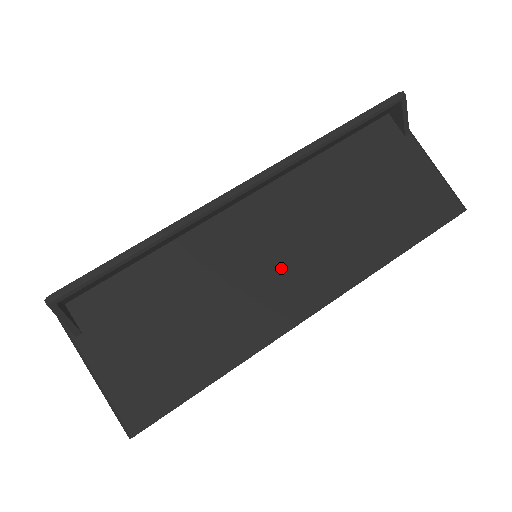
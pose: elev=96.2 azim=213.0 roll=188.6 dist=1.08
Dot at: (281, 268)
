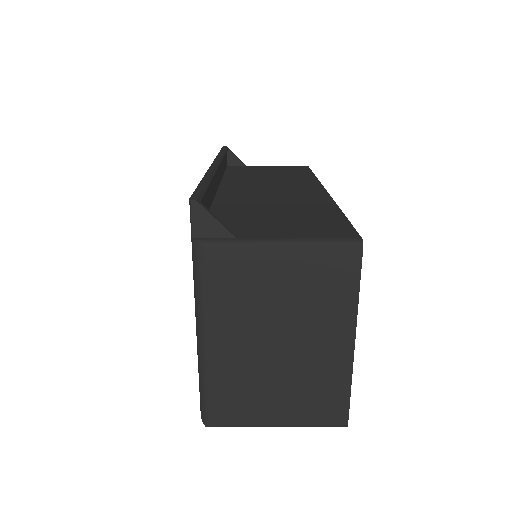
Dot at: (281, 190)
